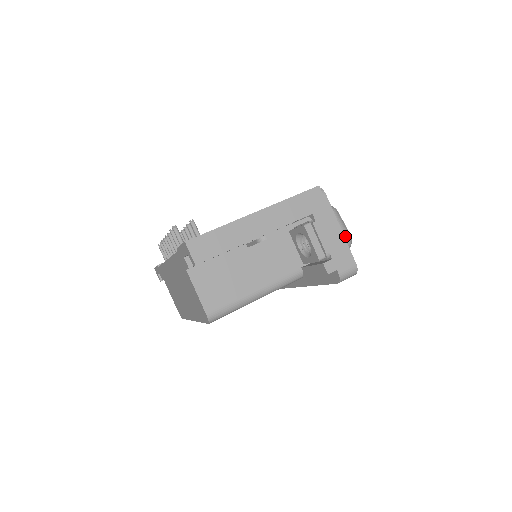
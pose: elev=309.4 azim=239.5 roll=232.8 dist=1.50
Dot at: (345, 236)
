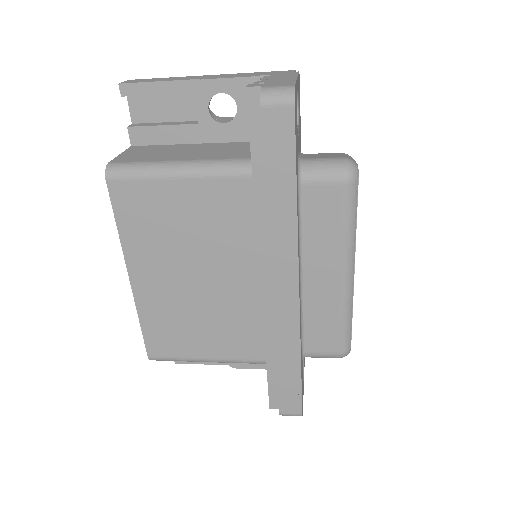
Dot at: (343, 157)
